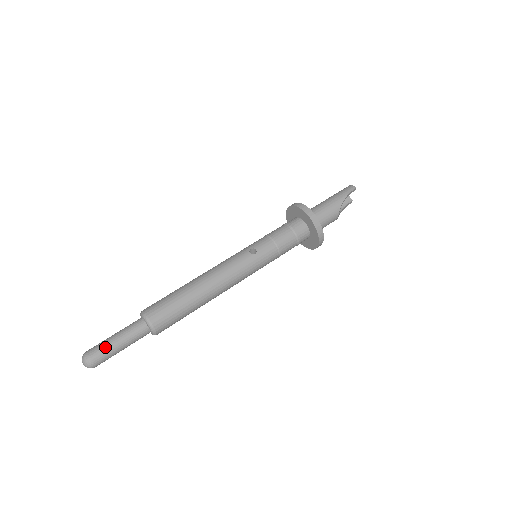
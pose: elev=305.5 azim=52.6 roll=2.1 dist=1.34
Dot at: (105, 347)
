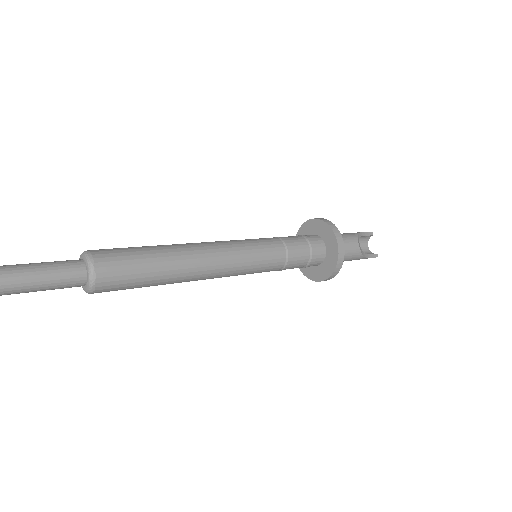
Dot at: (5, 265)
